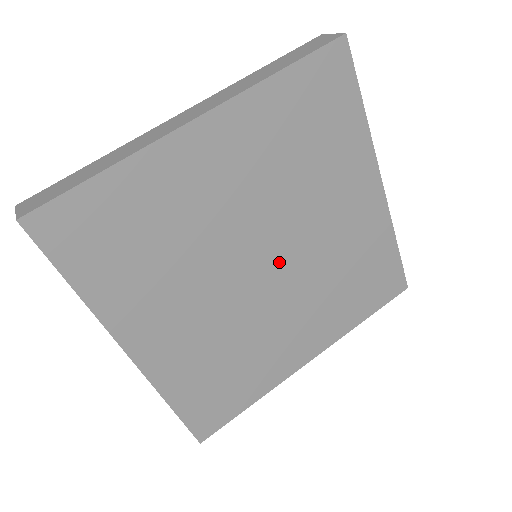
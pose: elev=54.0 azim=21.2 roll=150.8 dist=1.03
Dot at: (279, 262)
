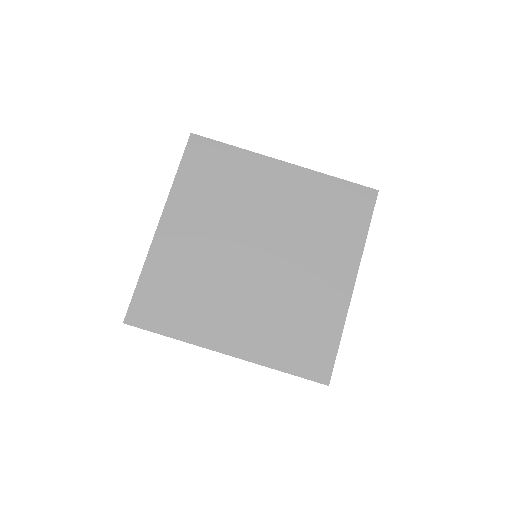
Dot at: (265, 247)
